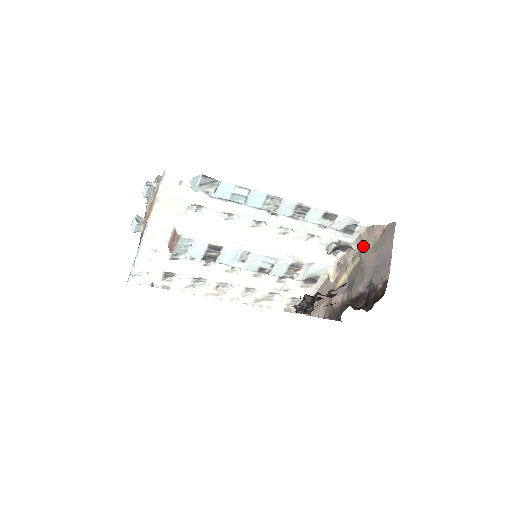
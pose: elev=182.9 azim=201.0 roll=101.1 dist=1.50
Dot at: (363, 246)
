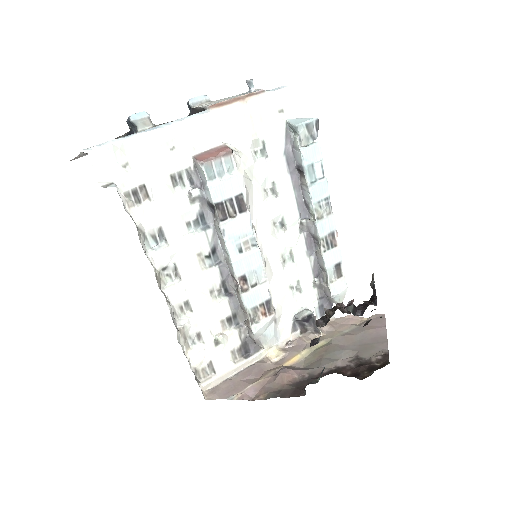
Dot at: (333, 330)
